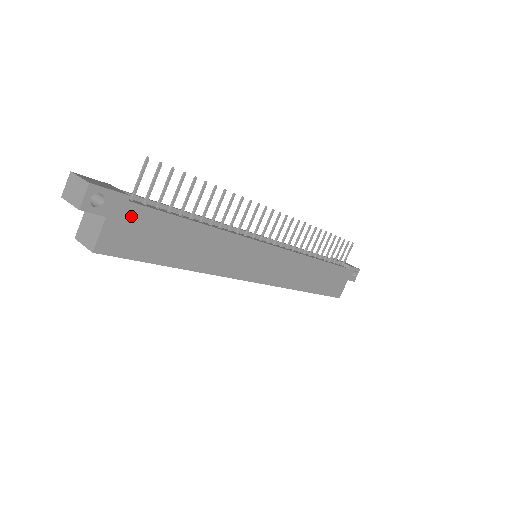
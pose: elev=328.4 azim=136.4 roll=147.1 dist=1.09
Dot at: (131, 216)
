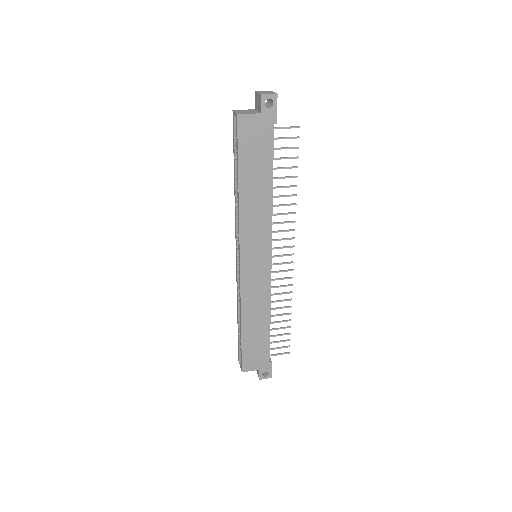
Dot at: (265, 130)
